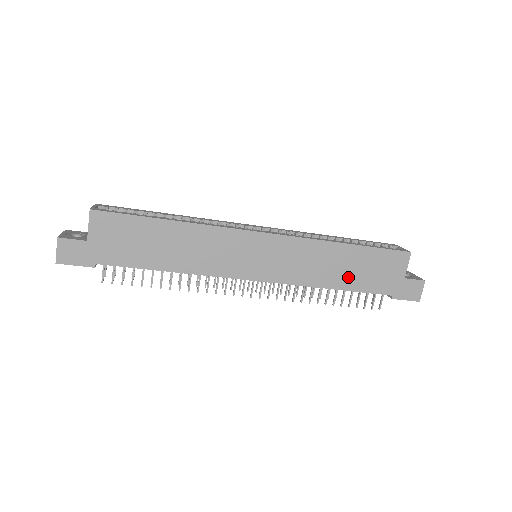
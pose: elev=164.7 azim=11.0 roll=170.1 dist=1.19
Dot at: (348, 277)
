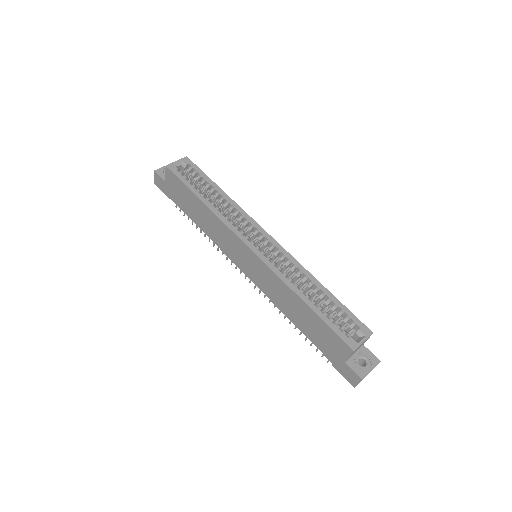
Dot at: (301, 322)
